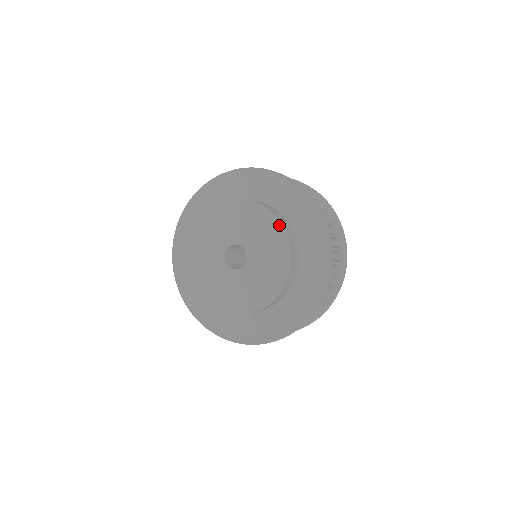
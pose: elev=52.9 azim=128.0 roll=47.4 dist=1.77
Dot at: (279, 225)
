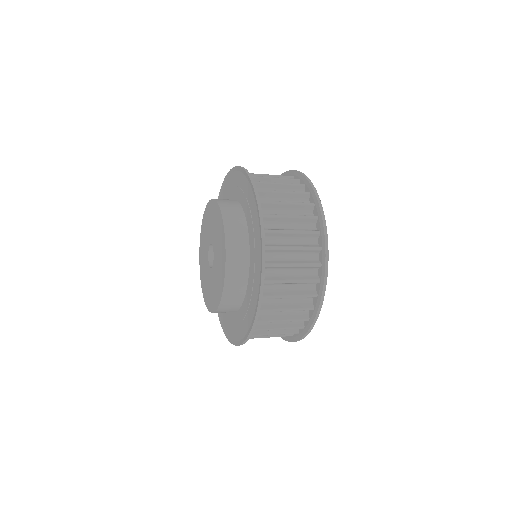
Dot at: (208, 204)
